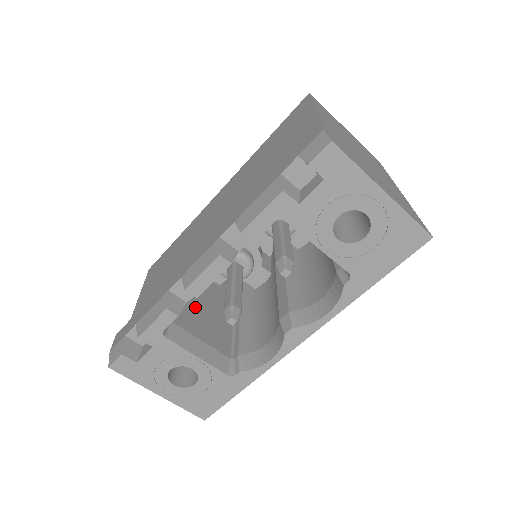
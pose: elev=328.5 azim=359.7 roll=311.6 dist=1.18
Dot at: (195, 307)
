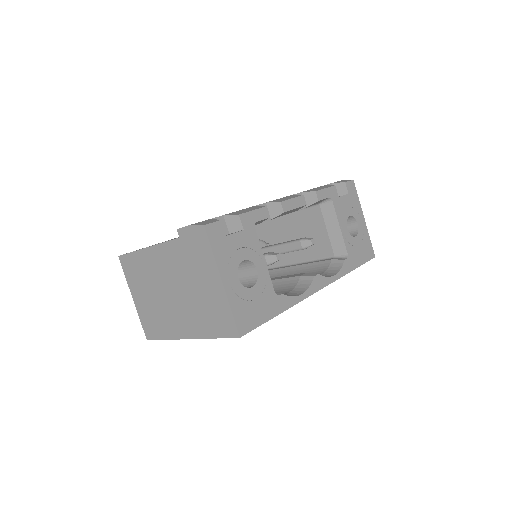
Dot at: occluded
